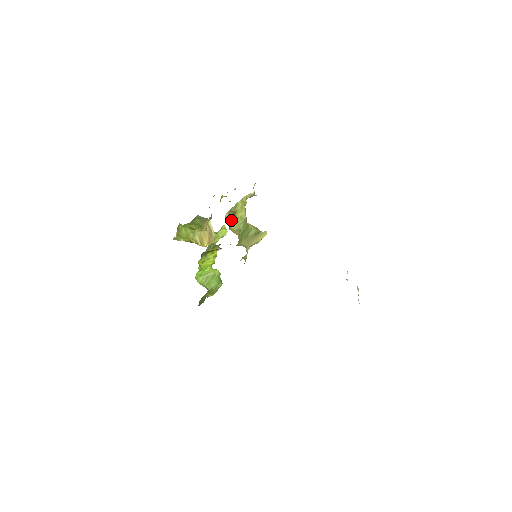
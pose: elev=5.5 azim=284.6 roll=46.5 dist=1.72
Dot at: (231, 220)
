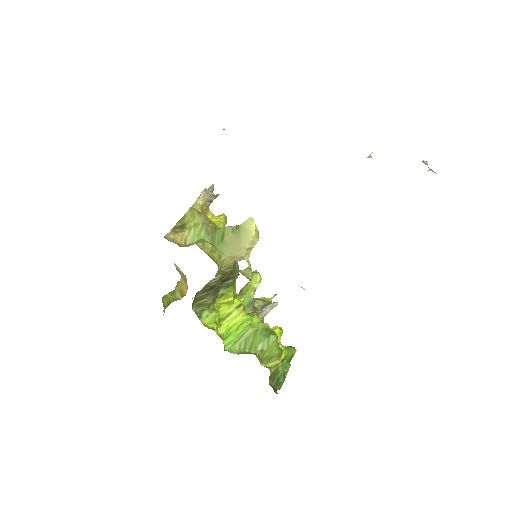
Dot at: (178, 236)
